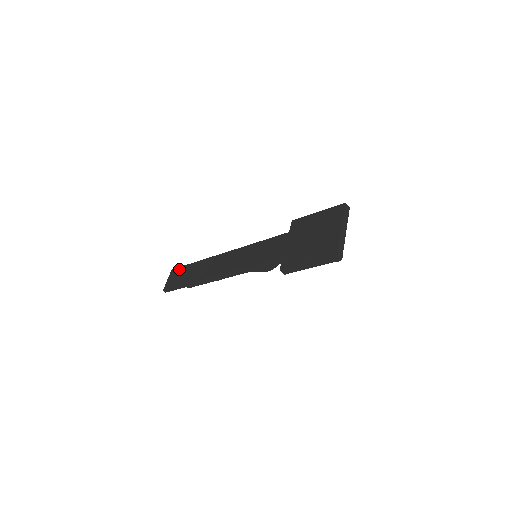
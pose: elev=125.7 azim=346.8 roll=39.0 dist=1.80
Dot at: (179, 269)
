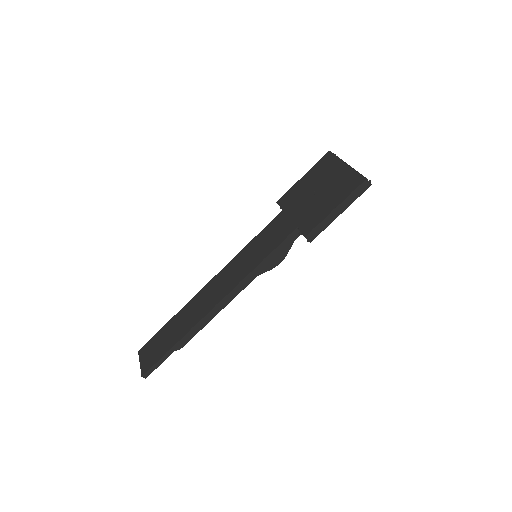
Dot at: (150, 342)
